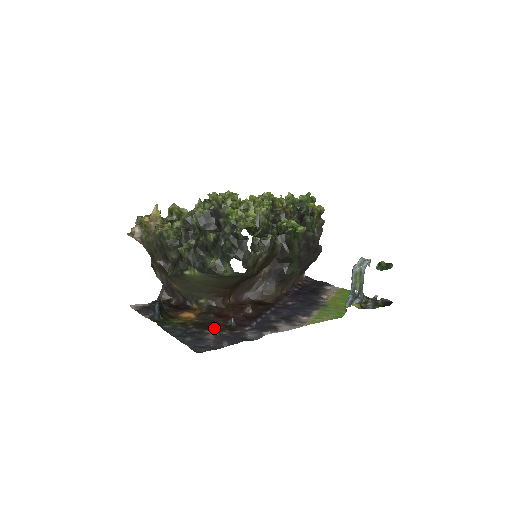
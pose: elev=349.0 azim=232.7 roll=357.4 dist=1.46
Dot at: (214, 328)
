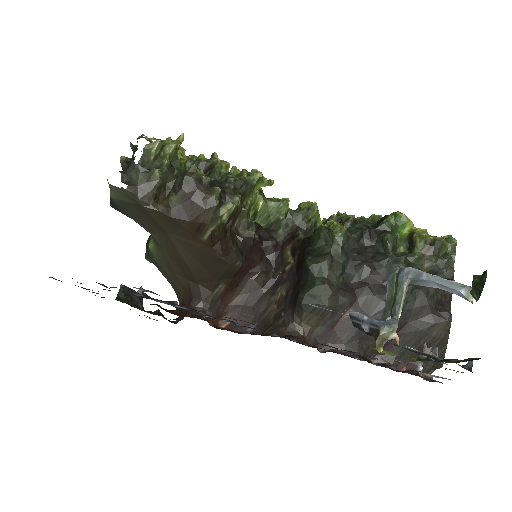
Dot at: occluded
